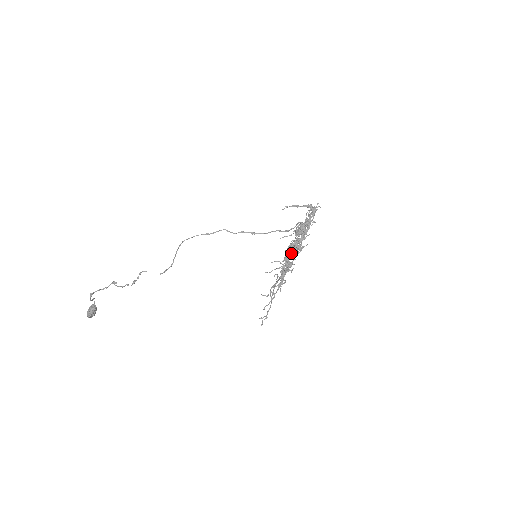
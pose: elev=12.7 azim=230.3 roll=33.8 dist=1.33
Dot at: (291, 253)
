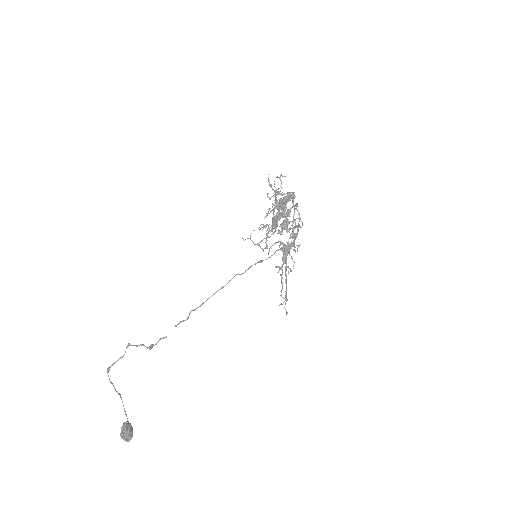
Dot at: (282, 227)
